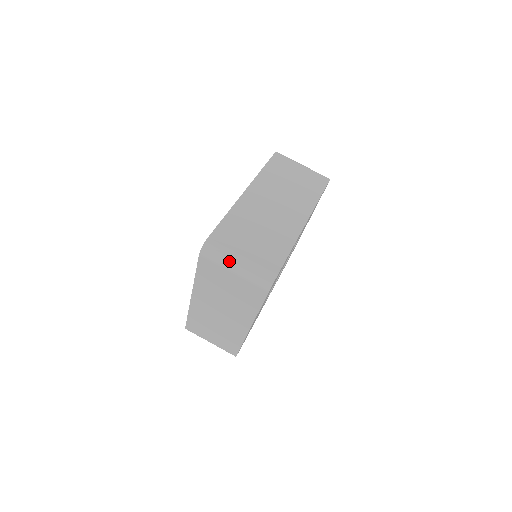
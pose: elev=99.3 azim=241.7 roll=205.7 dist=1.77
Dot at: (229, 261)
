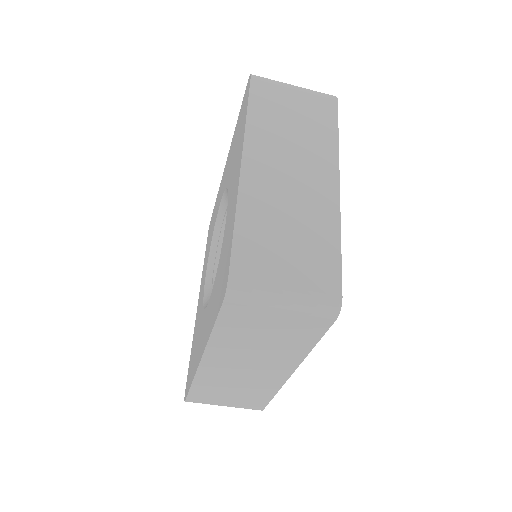
Dot at: occluded
